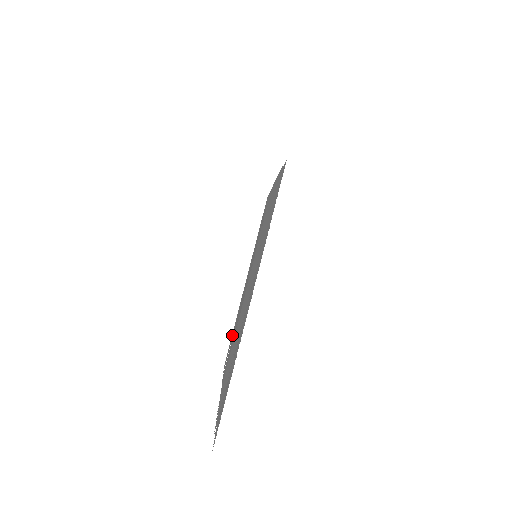
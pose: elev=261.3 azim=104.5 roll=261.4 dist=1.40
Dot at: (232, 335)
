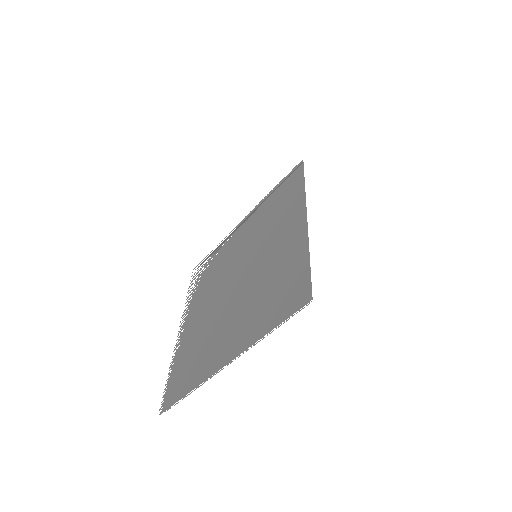
Dot at: (211, 256)
